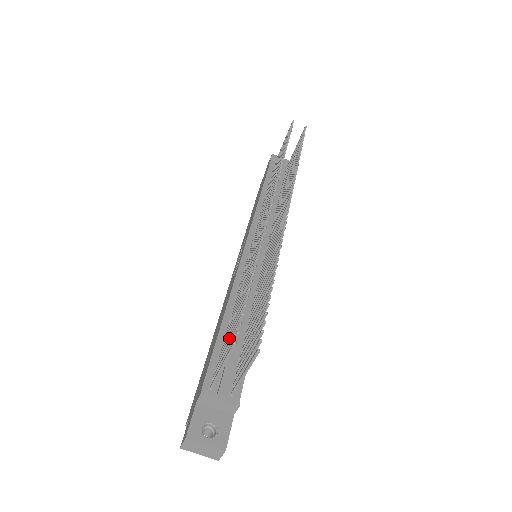
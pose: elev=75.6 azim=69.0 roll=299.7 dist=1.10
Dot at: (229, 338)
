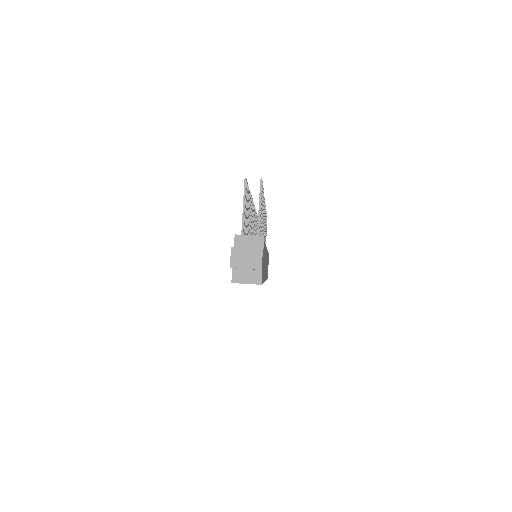
Dot at: occluded
